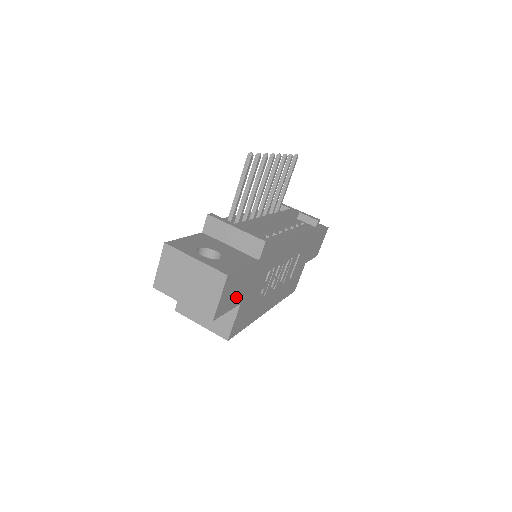
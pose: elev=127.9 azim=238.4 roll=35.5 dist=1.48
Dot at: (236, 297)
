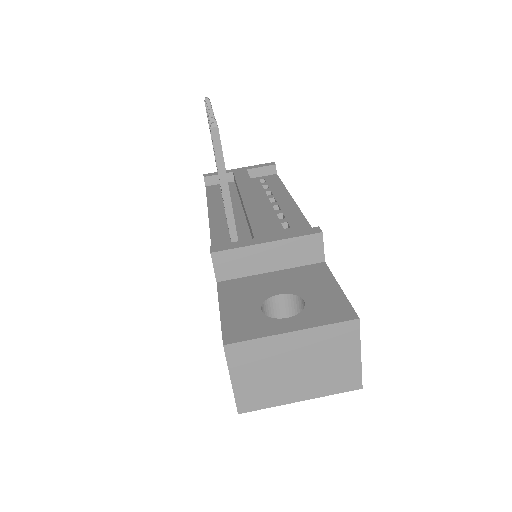
Dot at: occluded
